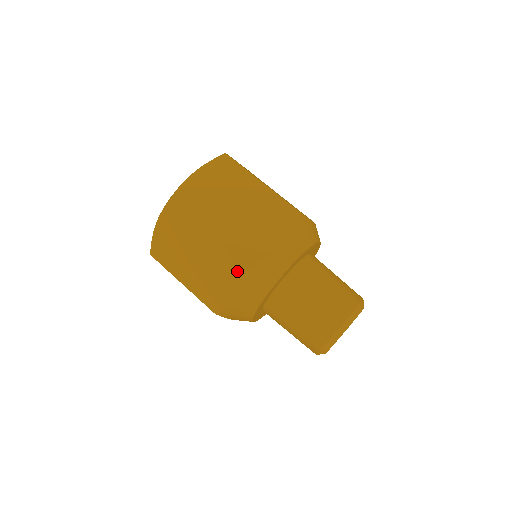
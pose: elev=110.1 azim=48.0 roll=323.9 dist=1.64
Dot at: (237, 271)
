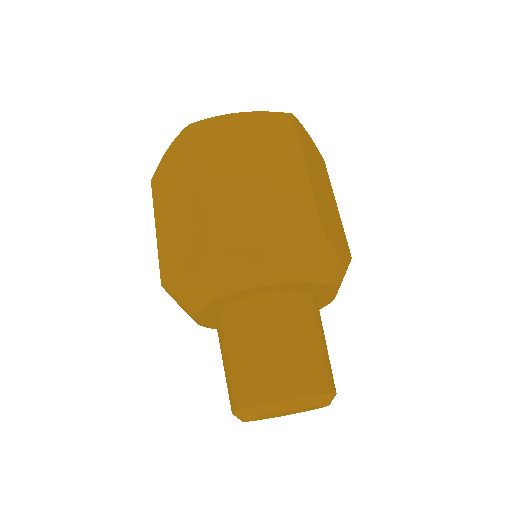
Dot at: (302, 226)
